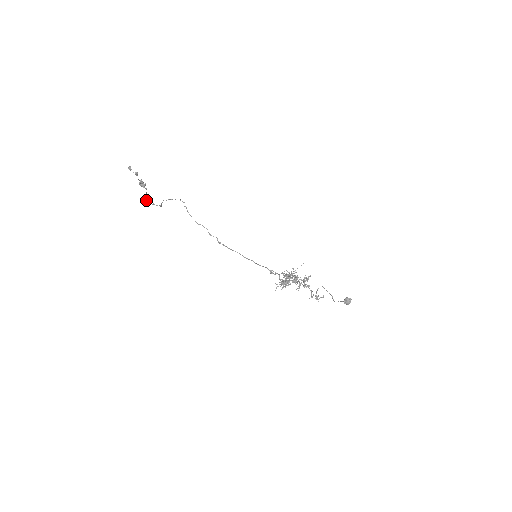
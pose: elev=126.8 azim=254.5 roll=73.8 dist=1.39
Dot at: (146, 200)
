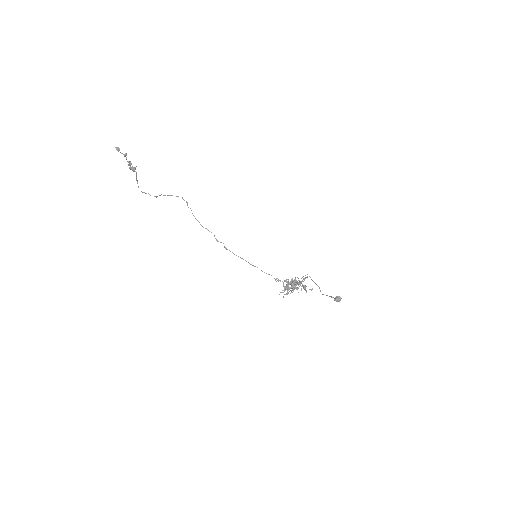
Dot at: (138, 186)
